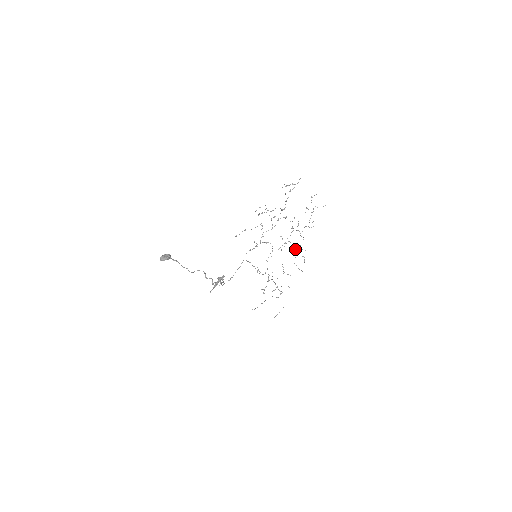
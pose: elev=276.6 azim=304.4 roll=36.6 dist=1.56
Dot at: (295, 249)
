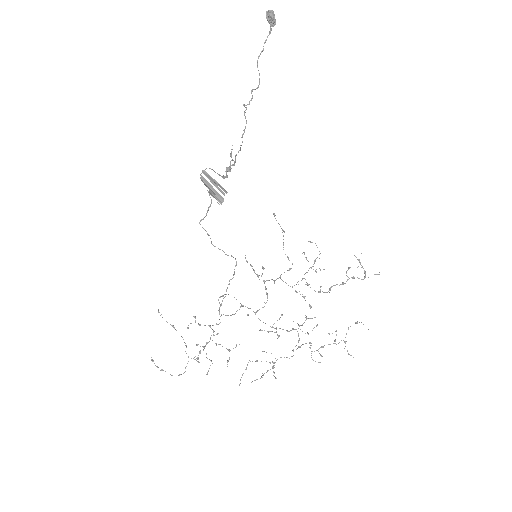
Dot at: occluded
